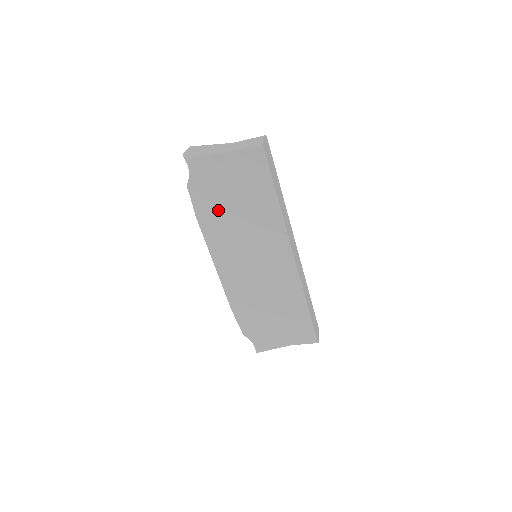
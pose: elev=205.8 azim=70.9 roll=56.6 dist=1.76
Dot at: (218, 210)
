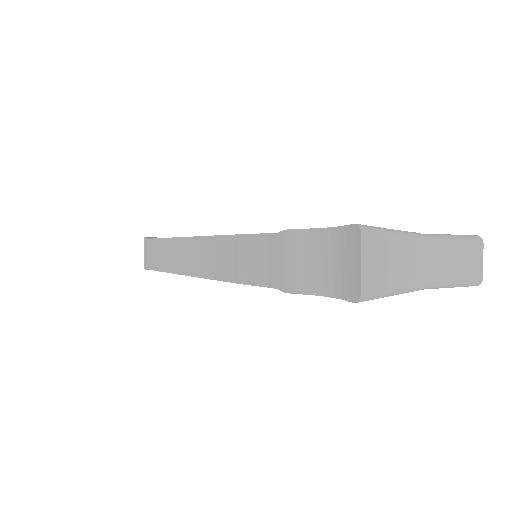
Dot at: occluded
